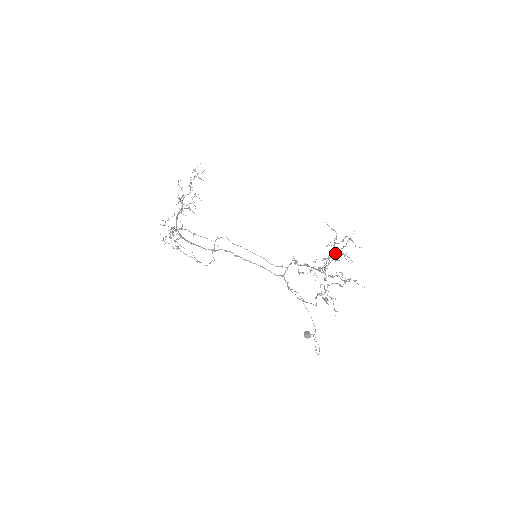
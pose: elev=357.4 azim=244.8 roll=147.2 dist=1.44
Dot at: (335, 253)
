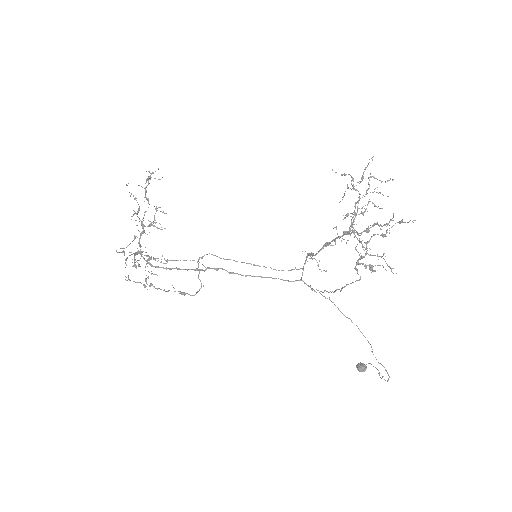
Dot at: occluded
